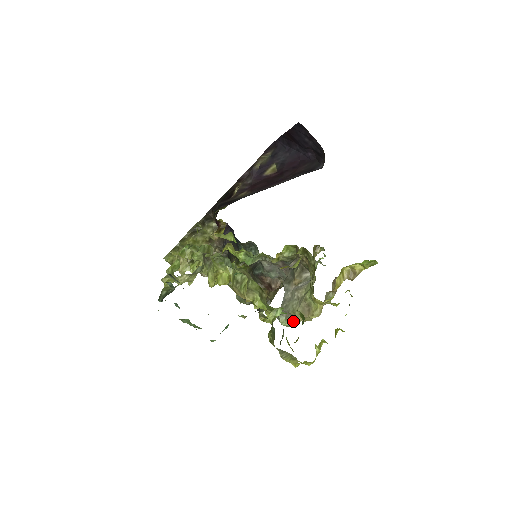
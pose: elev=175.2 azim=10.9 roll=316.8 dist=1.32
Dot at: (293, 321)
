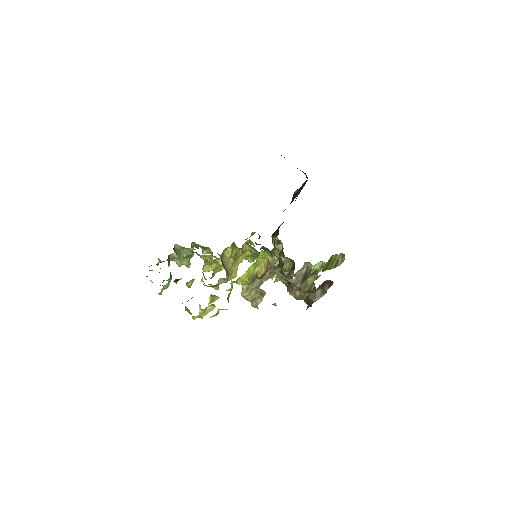
Dot at: (254, 303)
